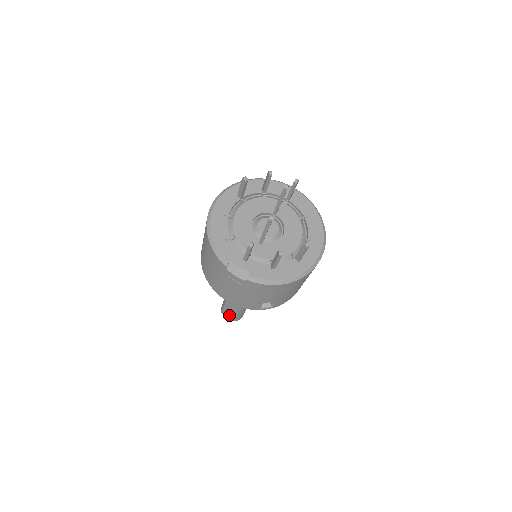
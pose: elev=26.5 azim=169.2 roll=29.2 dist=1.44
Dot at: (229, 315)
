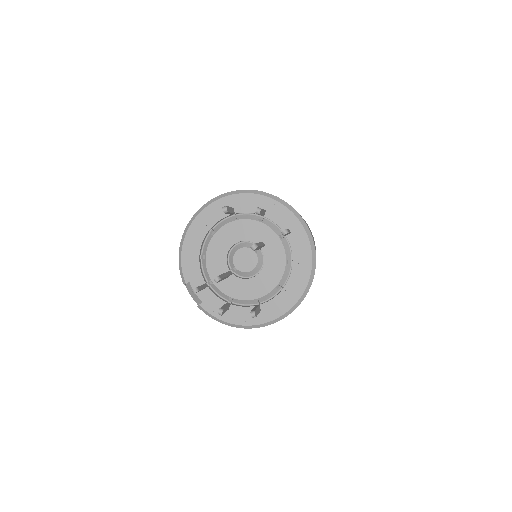
Dot at: occluded
